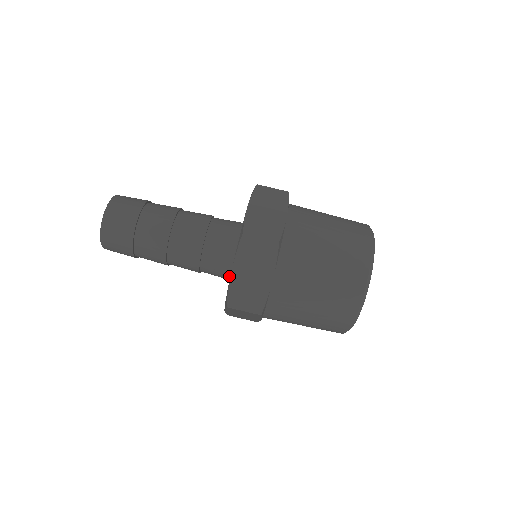
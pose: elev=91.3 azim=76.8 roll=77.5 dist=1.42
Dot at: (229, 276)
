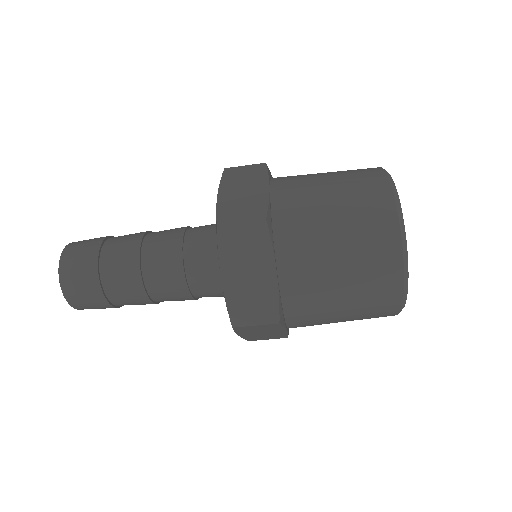
Dot at: occluded
